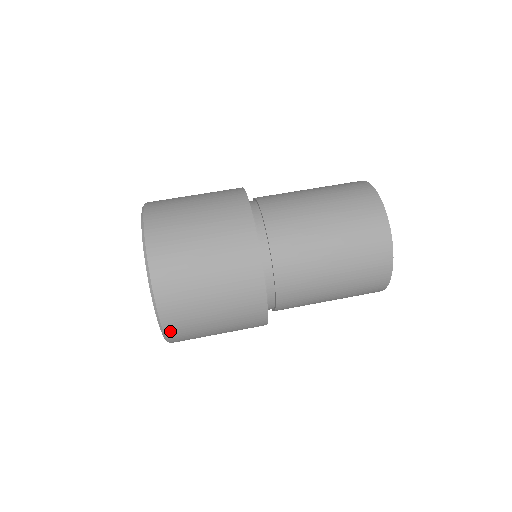
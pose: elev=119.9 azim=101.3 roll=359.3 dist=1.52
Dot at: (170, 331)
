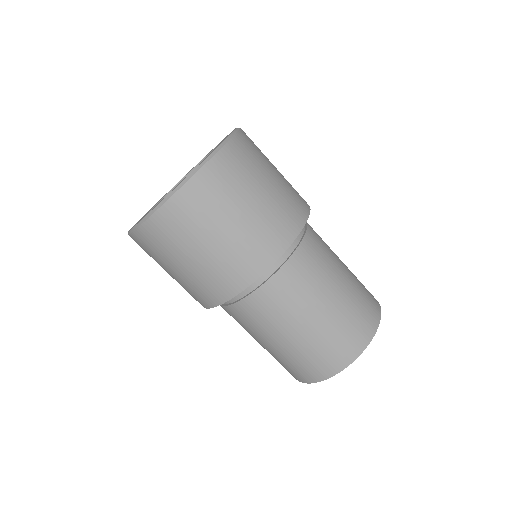
Dot at: (137, 238)
